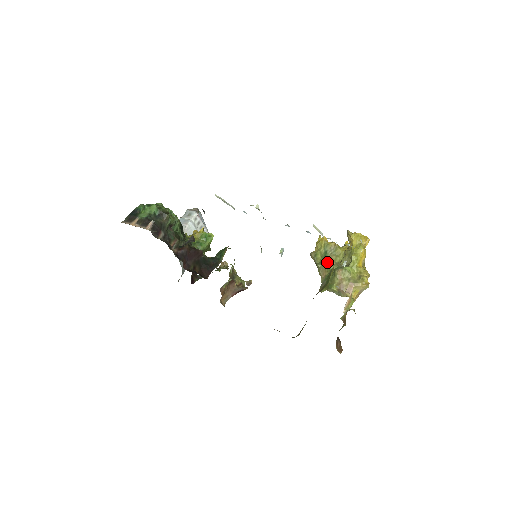
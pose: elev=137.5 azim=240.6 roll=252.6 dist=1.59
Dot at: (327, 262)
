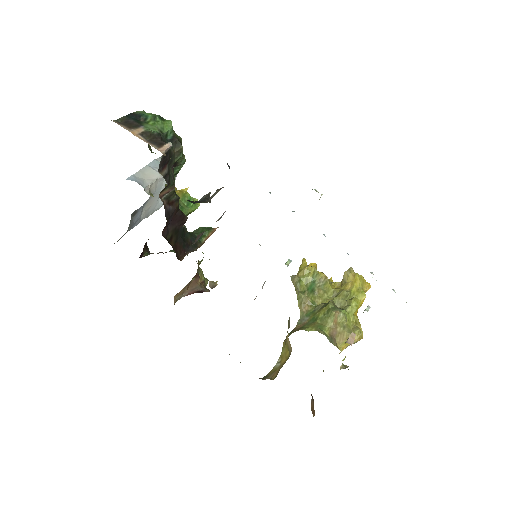
Dot at: (313, 294)
